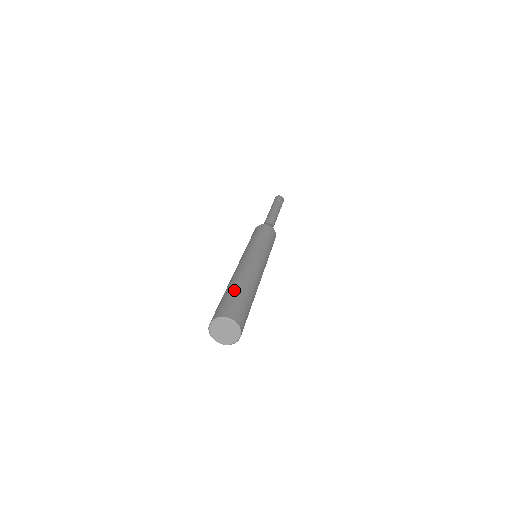
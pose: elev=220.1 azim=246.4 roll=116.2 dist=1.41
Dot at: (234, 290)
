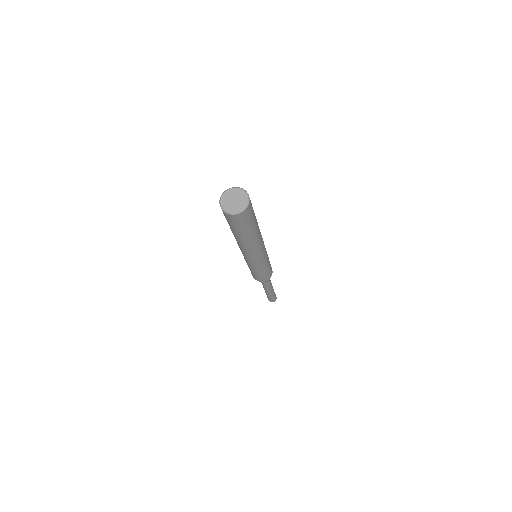
Dot at: occluded
